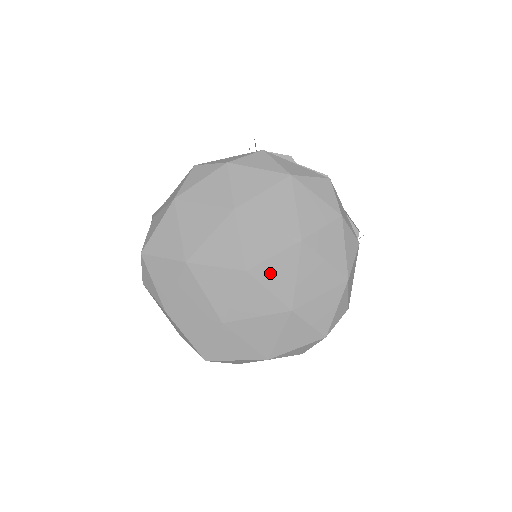
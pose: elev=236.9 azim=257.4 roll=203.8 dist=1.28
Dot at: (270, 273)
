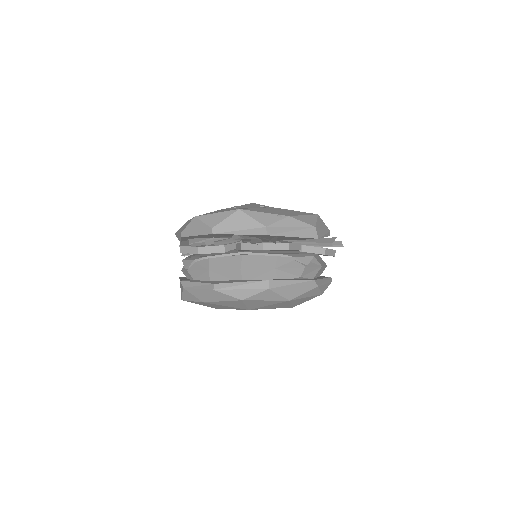
Dot at: occluded
